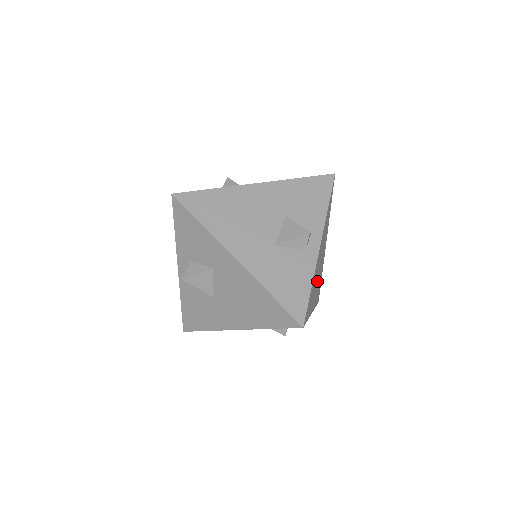
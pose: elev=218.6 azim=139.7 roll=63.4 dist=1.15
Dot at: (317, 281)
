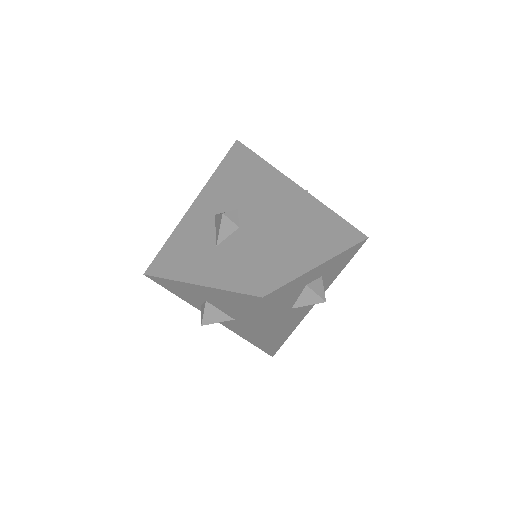
Dot at: (302, 234)
